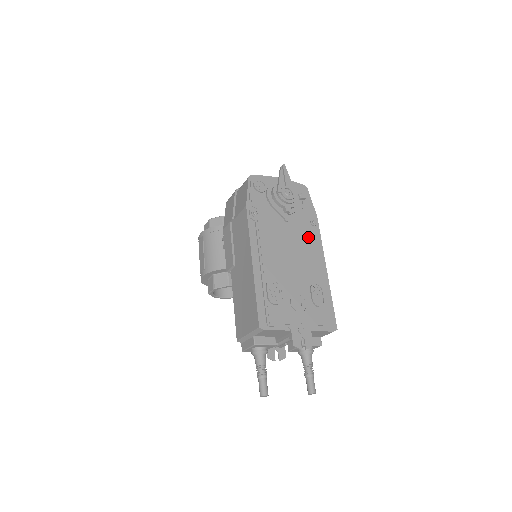
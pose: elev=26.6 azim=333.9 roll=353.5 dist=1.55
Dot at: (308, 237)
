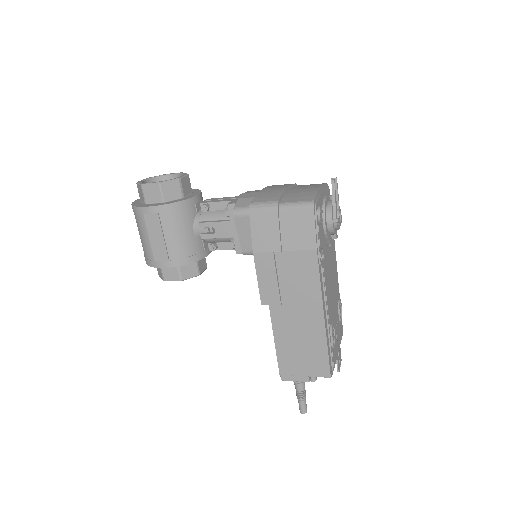
Dot at: (334, 252)
